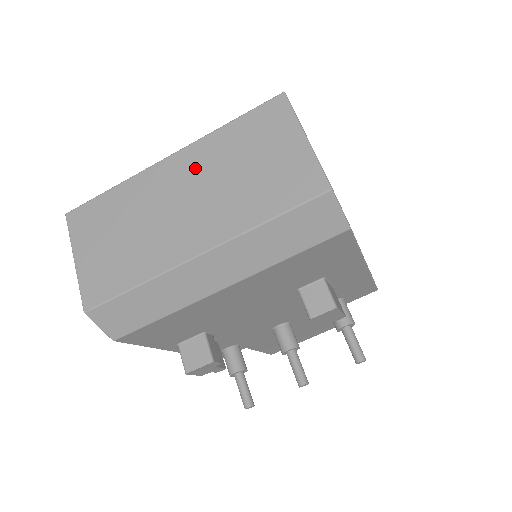
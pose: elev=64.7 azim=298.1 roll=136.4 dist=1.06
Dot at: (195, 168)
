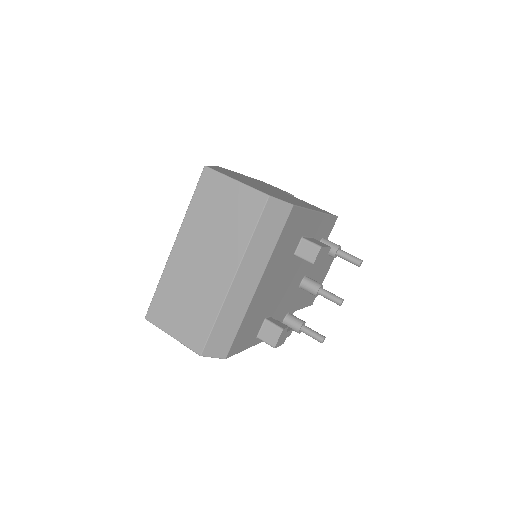
Dot at: (193, 239)
